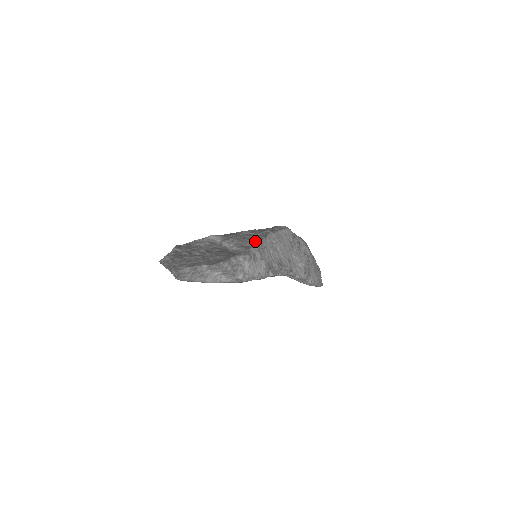
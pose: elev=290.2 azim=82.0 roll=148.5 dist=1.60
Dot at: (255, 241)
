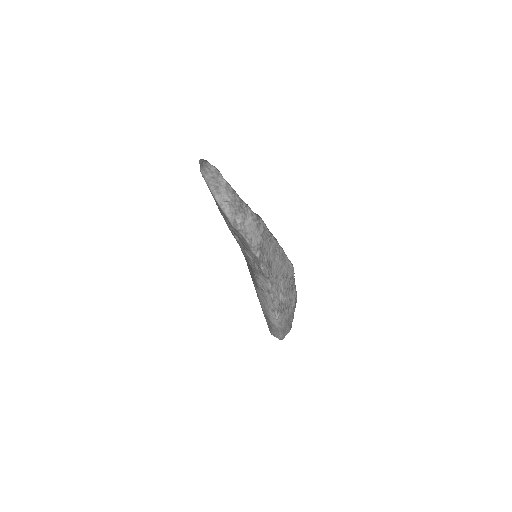
Dot at: occluded
